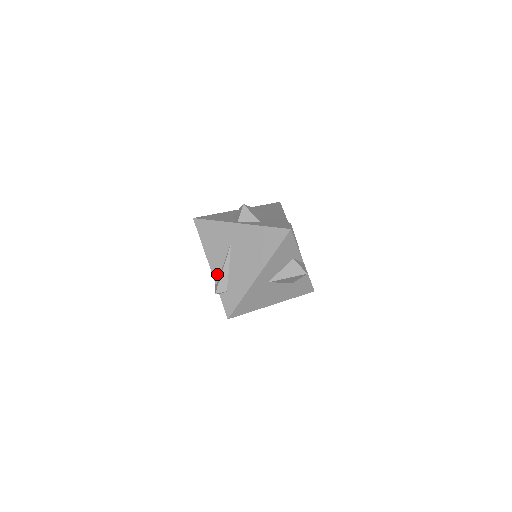
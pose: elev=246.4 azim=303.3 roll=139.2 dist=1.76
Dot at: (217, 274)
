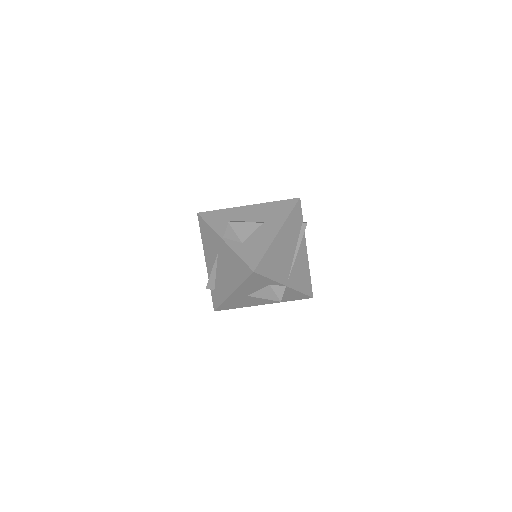
Dot at: (209, 272)
